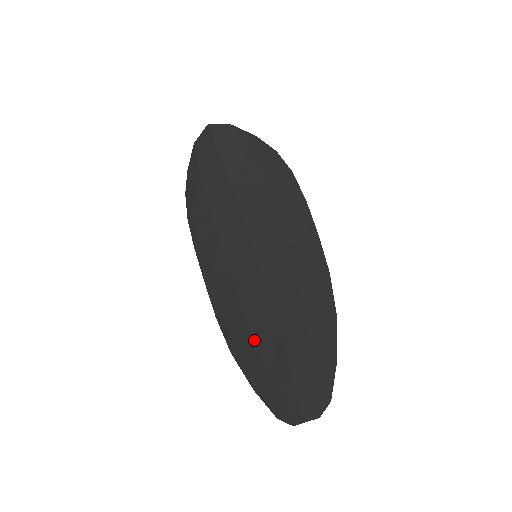
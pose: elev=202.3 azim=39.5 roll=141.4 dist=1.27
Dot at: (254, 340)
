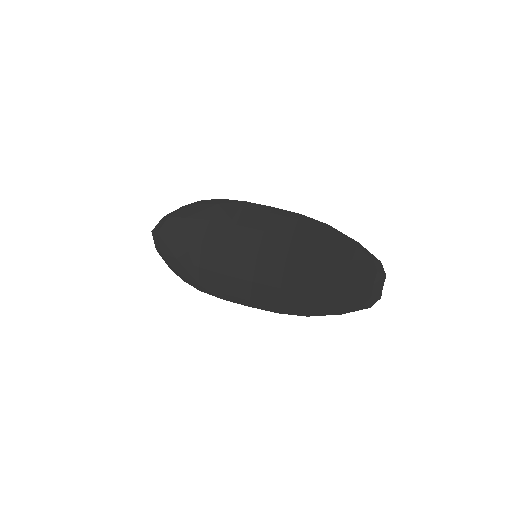
Dot at: (309, 292)
